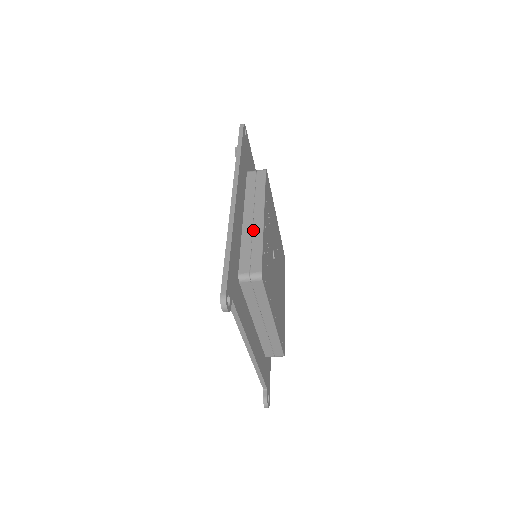
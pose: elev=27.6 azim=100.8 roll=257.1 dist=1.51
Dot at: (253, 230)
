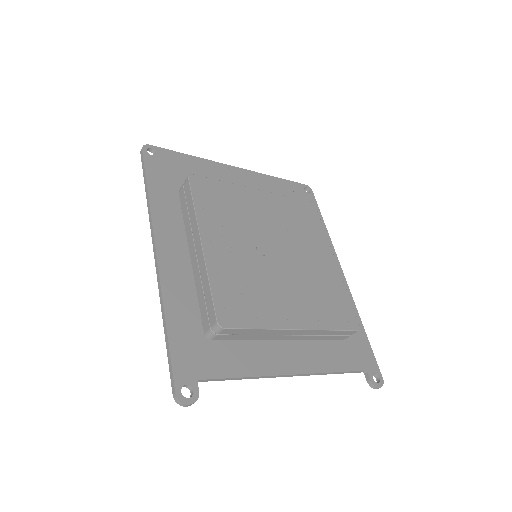
Dot at: (199, 269)
